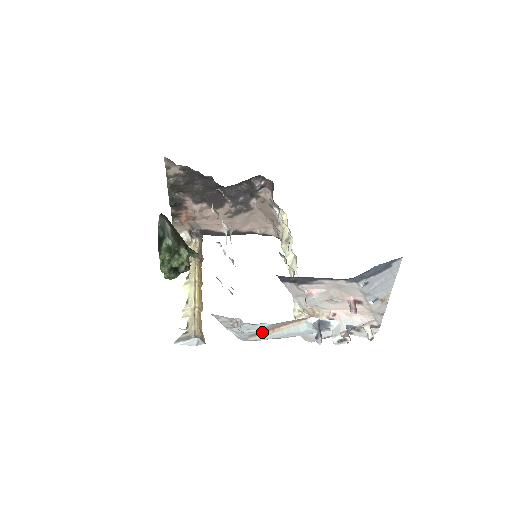
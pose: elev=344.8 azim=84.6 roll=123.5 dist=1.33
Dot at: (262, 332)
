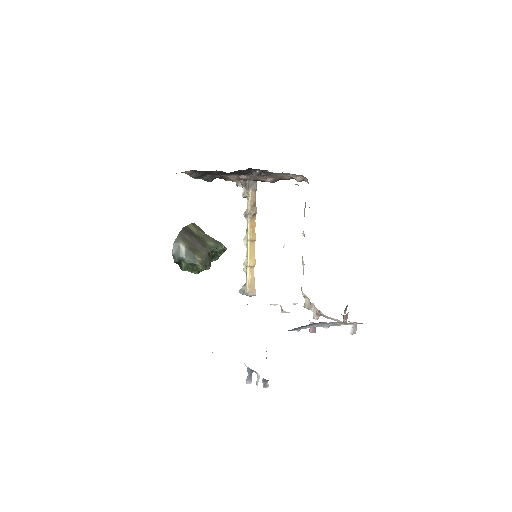
Dot at: occluded
